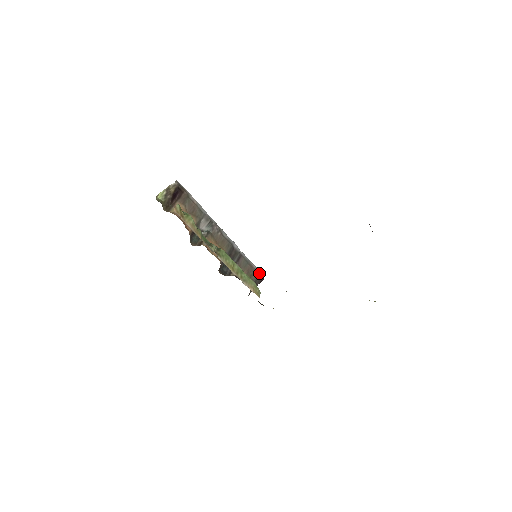
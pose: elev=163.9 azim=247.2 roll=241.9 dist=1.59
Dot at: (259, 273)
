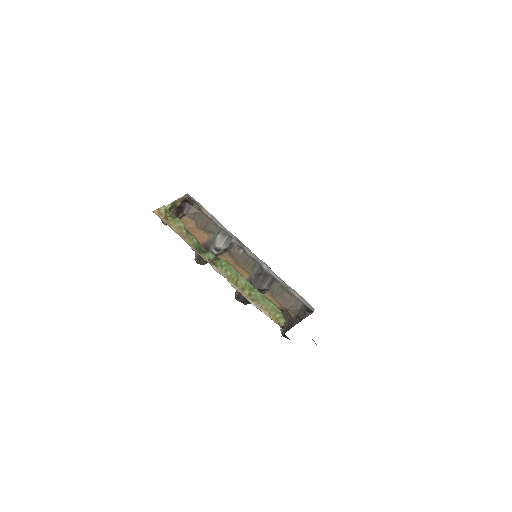
Dot at: (304, 304)
